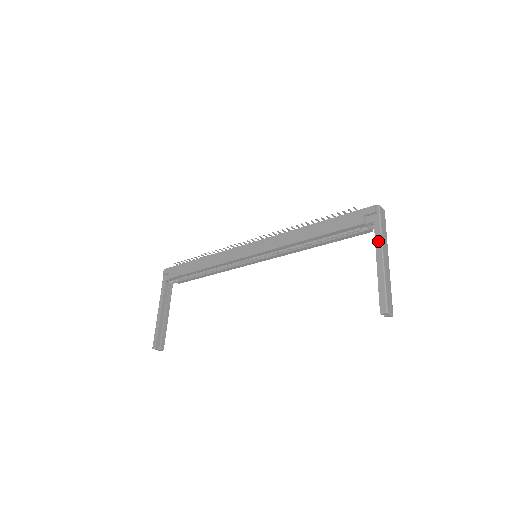
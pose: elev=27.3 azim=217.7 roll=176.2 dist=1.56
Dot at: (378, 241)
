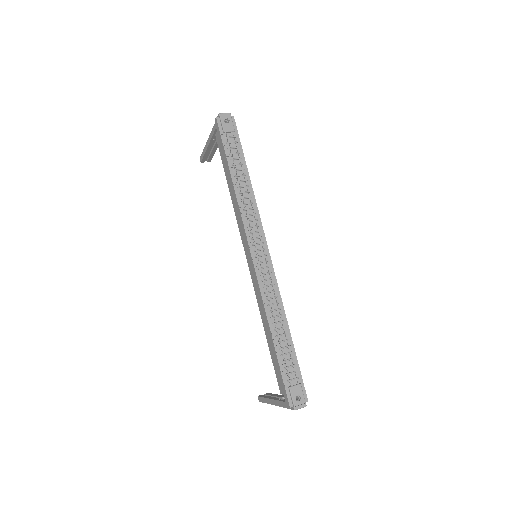
Dot at: (279, 404)
